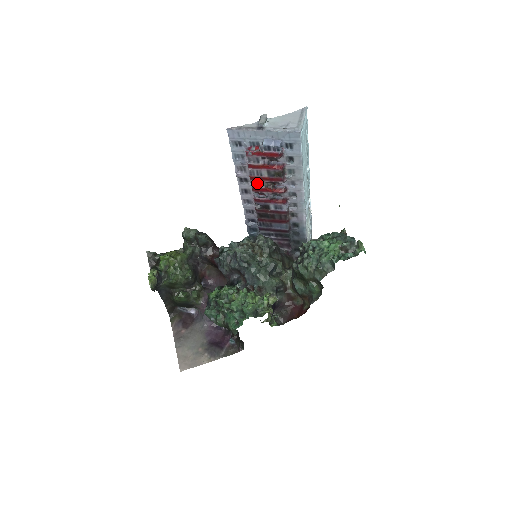
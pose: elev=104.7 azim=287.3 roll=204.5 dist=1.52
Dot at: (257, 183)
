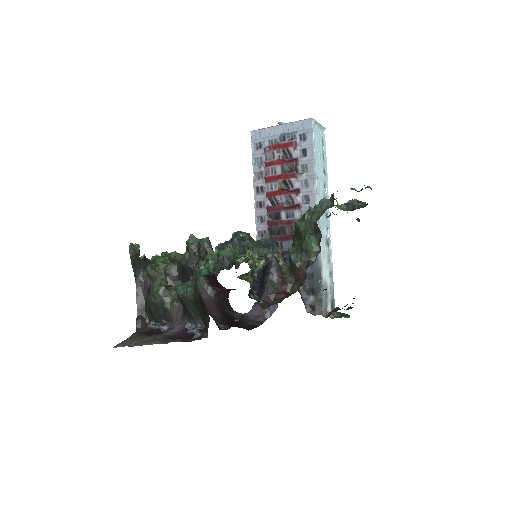
Dot at: (271, 185)
